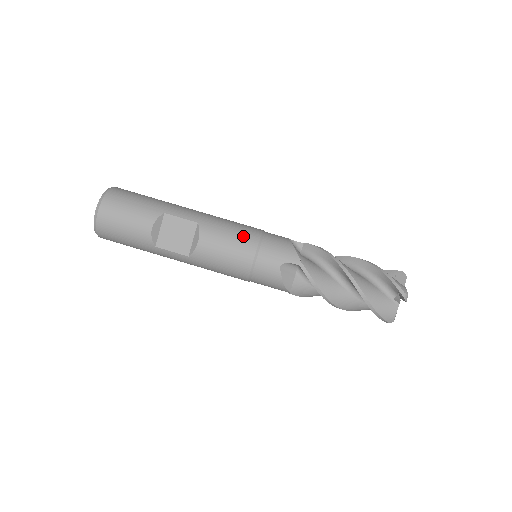
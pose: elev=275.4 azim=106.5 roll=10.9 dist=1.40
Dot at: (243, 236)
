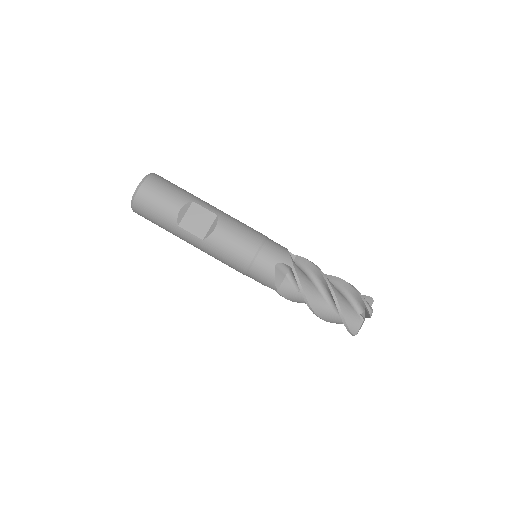
Dot at: (251, 234)
